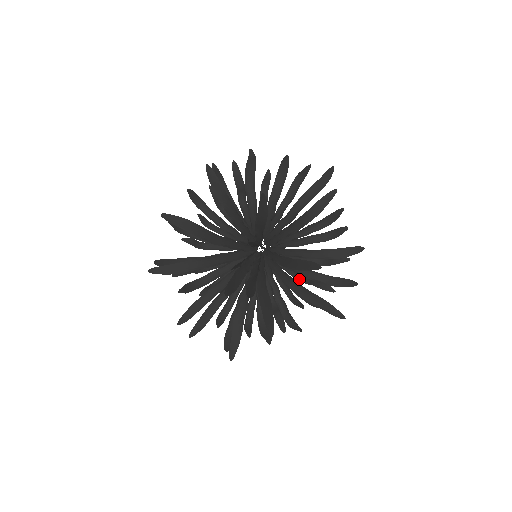
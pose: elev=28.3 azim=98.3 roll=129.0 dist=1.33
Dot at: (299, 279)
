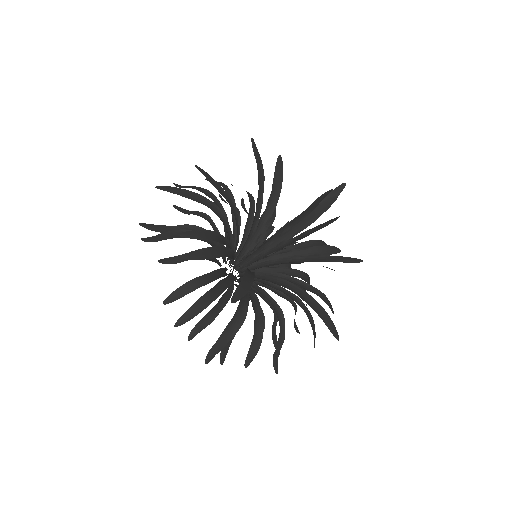
Dot at: (272, 309)
